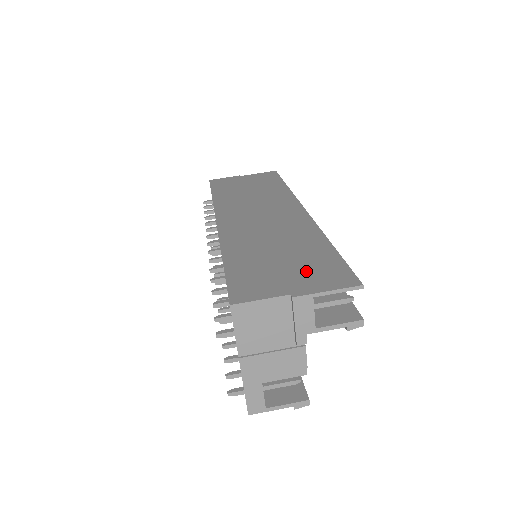
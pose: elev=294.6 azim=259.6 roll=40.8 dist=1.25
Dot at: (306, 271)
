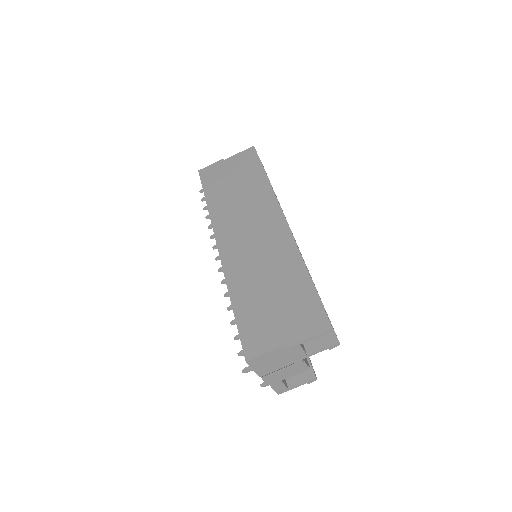
Dot at: (292, 315)
